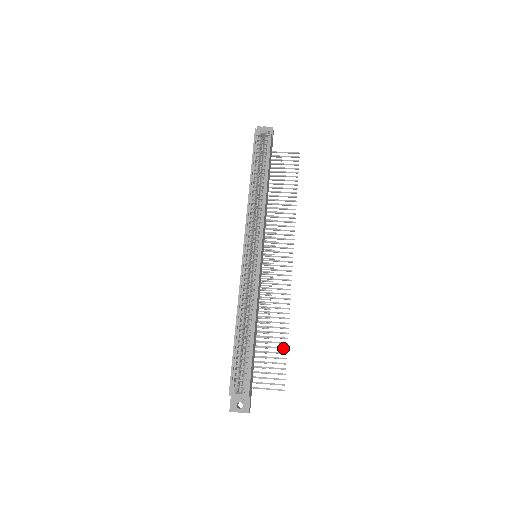
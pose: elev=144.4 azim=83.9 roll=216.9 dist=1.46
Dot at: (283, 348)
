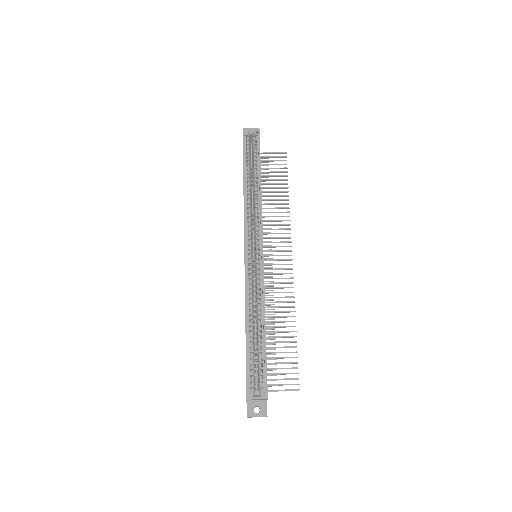
Dot at: (293, 347)
